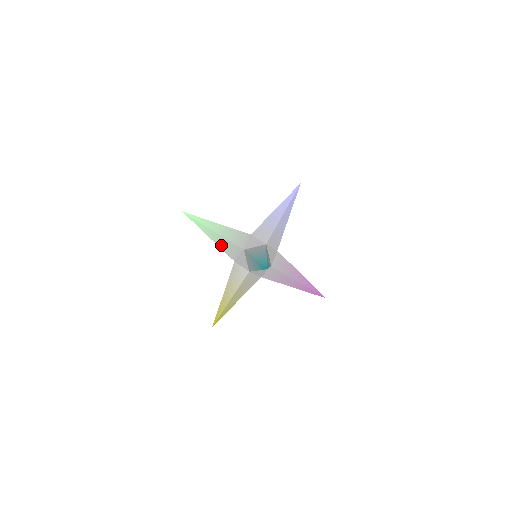
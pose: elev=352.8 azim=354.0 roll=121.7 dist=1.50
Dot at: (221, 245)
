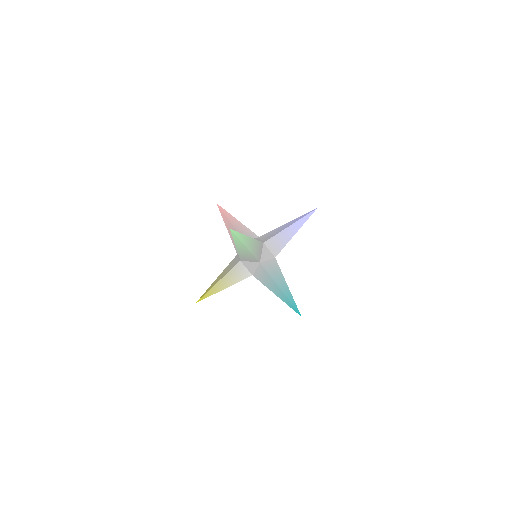
Dot at: (241, 253)
